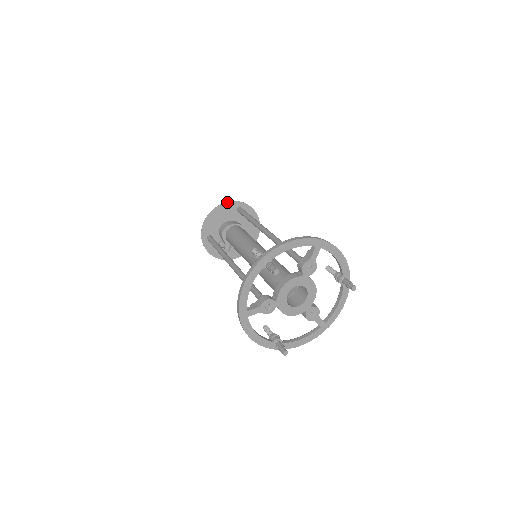
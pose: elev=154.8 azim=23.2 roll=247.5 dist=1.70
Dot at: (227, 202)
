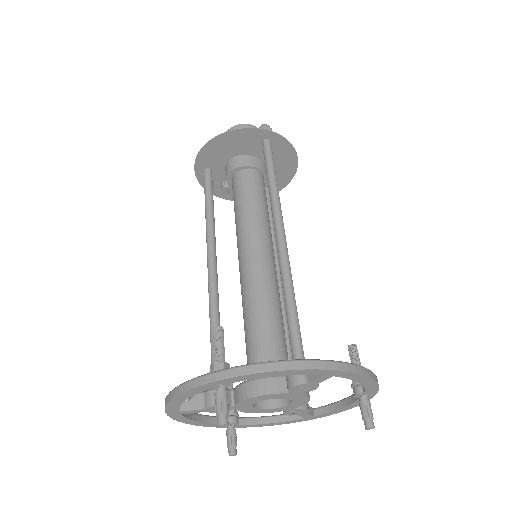
Dot at: (246, 128)
